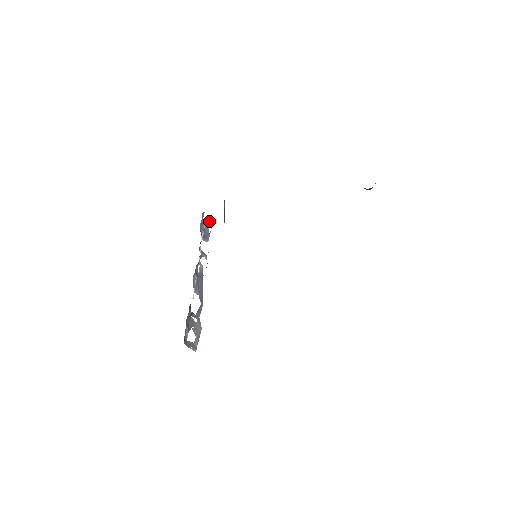
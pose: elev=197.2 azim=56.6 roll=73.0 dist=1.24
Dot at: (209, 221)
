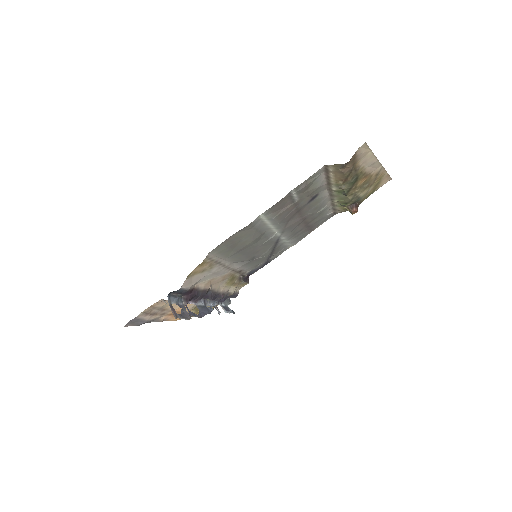
Dot at: (233, 311)
